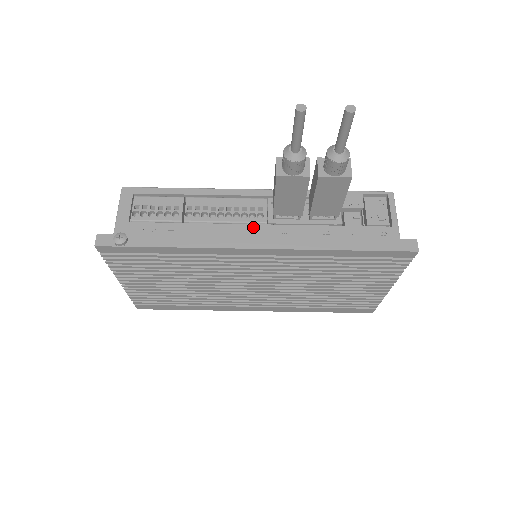
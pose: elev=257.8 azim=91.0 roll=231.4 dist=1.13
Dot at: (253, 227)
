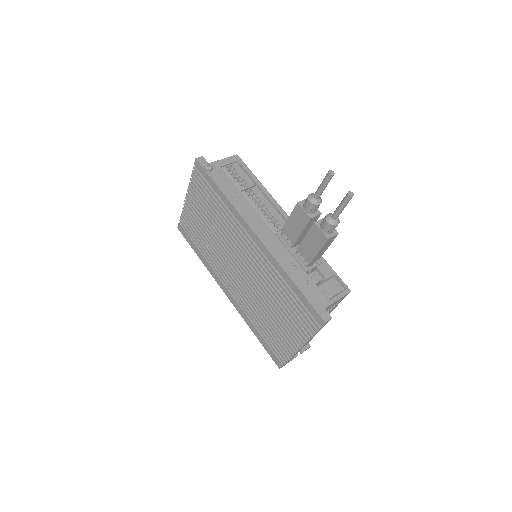
Dot at: (267, 226)
